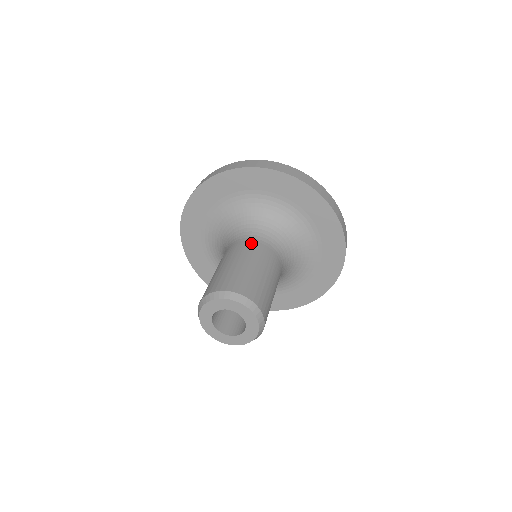
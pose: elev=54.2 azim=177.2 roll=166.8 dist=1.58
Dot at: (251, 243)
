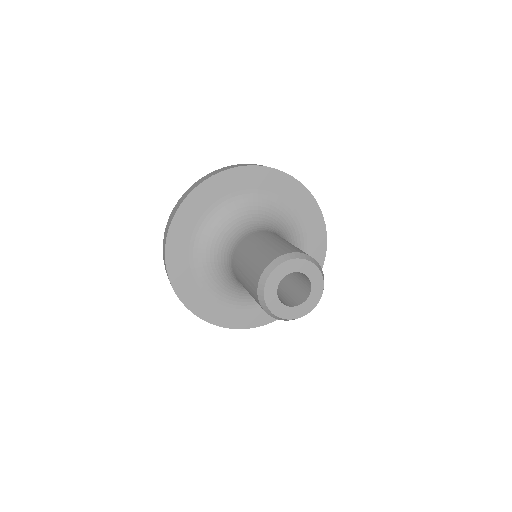
Dot at: (277, 235)
